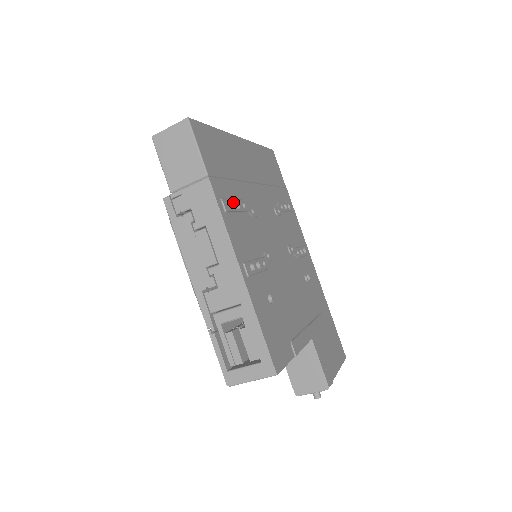
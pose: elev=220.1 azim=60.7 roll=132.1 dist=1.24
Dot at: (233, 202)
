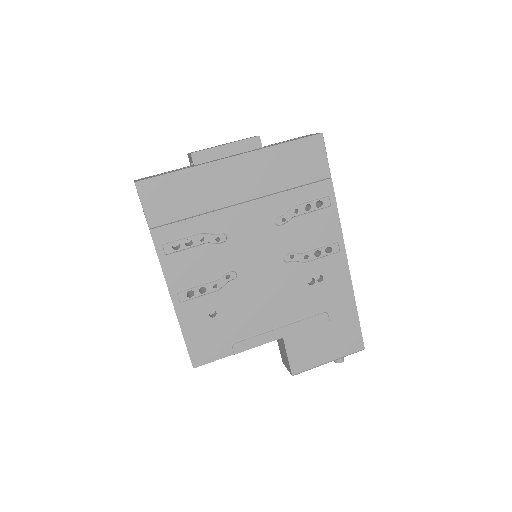
Dot at: (182, 242)
